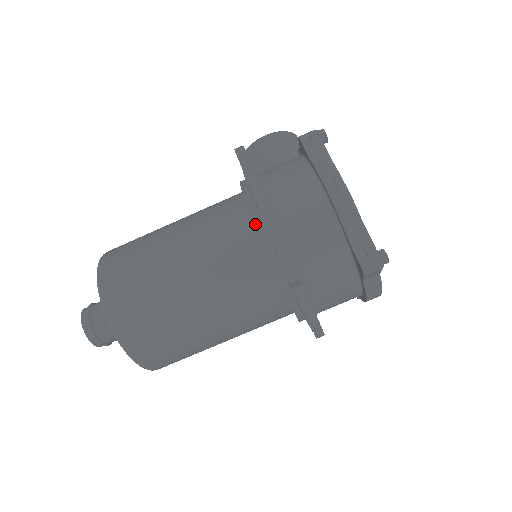
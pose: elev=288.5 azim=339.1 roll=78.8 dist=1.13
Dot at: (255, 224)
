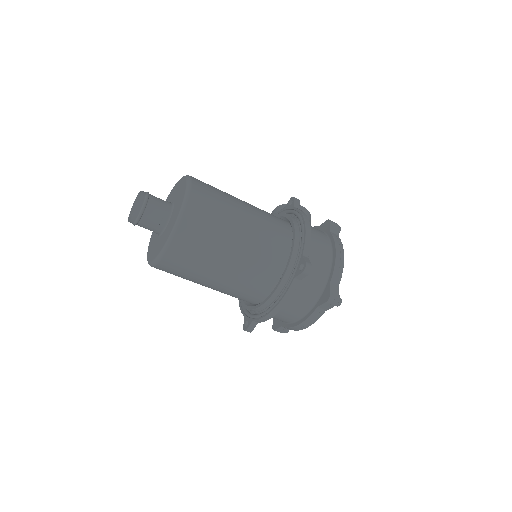
Dot at: (295, 234)
